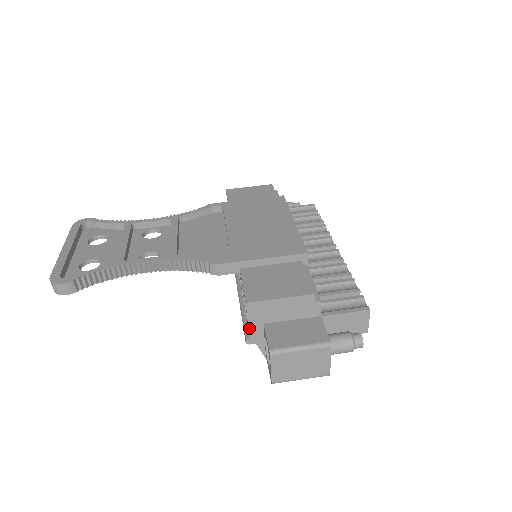
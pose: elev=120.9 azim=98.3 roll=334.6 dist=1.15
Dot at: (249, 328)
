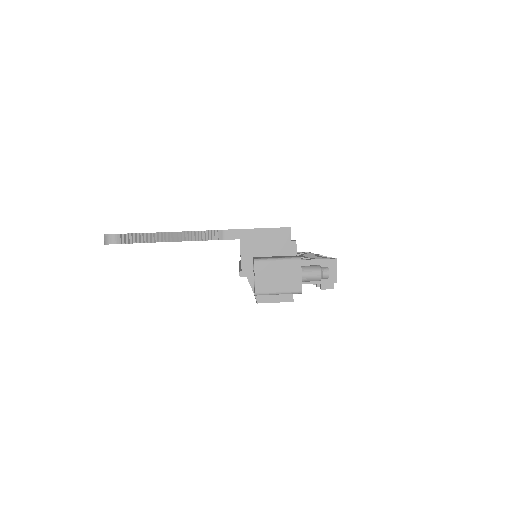
Dot at: (242, 260)
